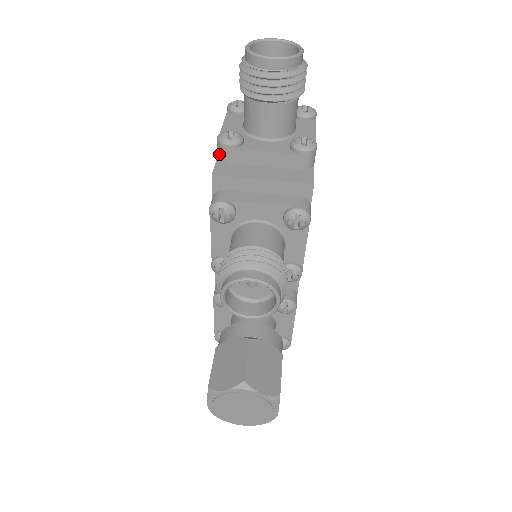
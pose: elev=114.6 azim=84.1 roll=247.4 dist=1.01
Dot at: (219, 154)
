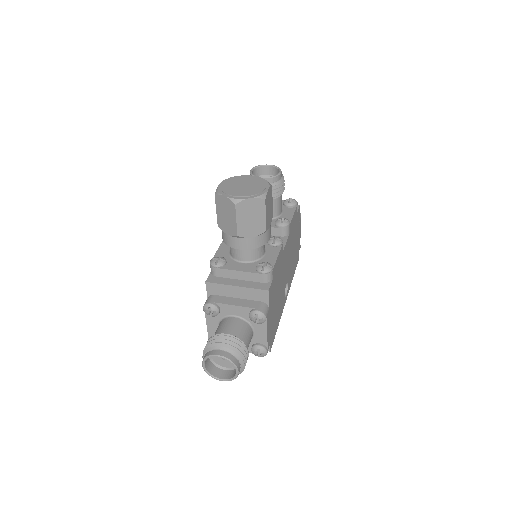
Dot at: occluded
